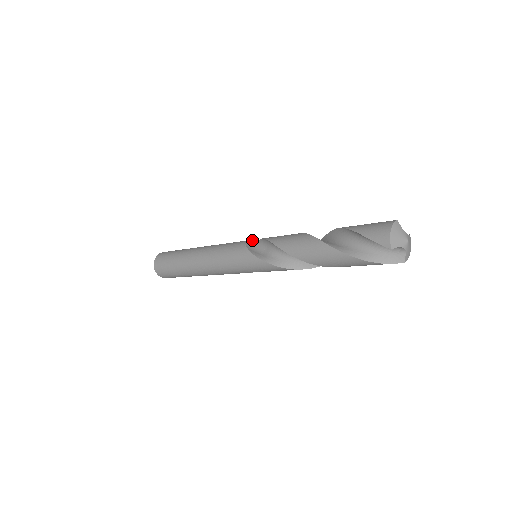
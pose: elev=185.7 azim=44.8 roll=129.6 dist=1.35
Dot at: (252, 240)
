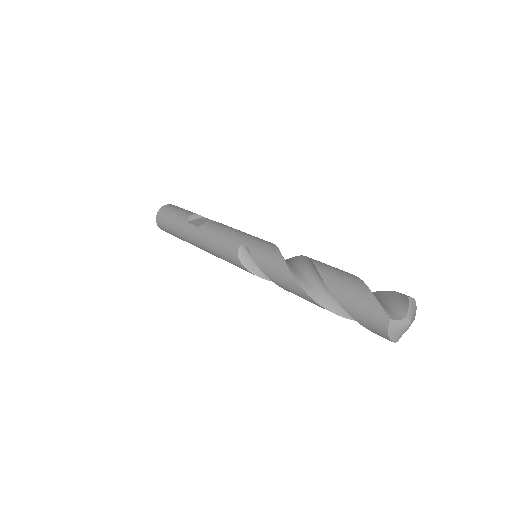
Dot at: (240, 246)
